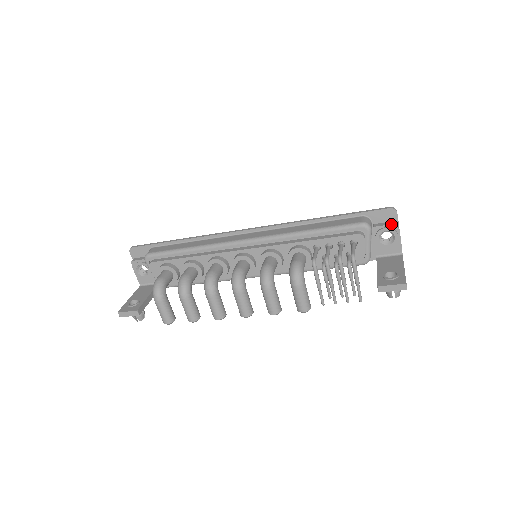
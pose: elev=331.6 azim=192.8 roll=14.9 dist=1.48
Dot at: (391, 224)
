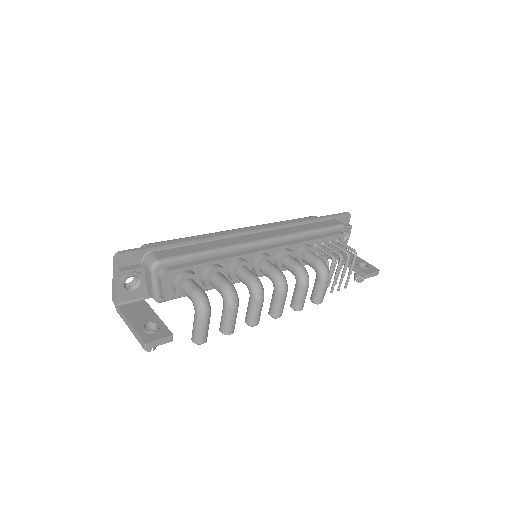
Dot at: (349, 226)
